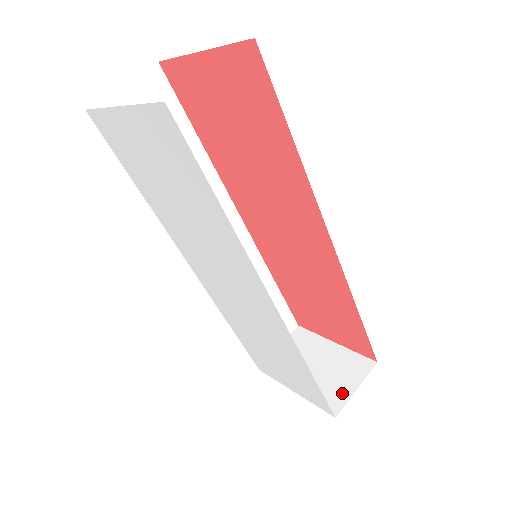
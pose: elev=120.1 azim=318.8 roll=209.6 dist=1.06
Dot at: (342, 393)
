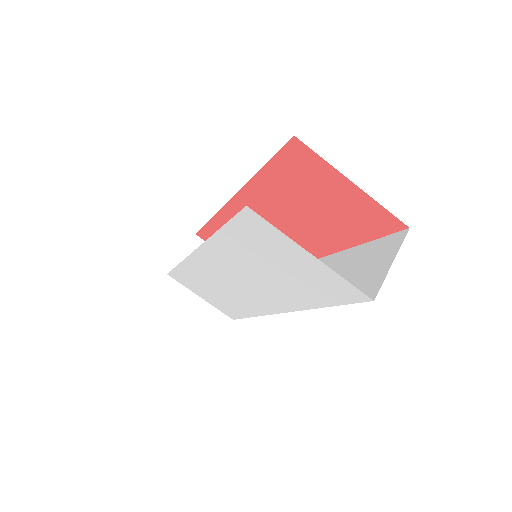
Dot at: occluded
